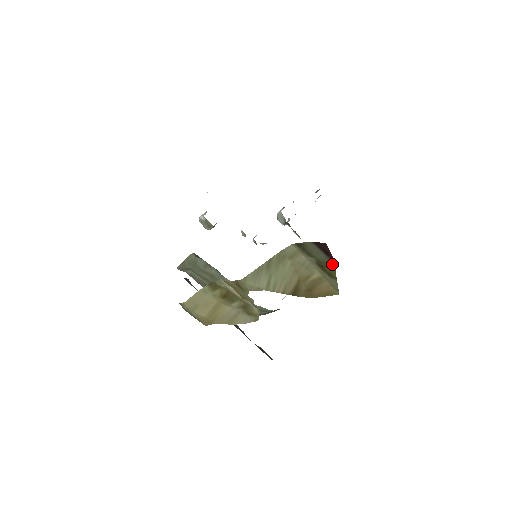
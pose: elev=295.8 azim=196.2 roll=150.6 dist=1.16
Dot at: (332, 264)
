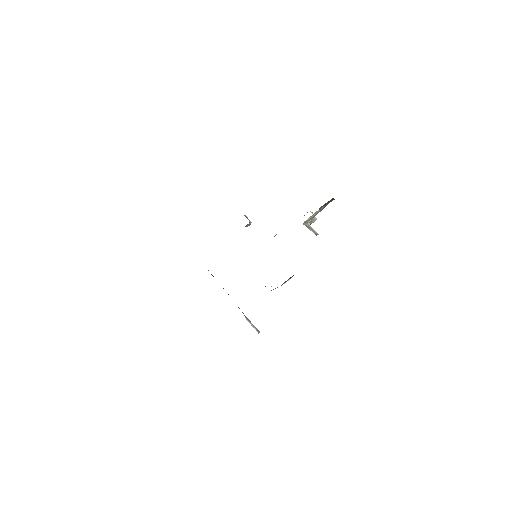
Dot at: occluded
